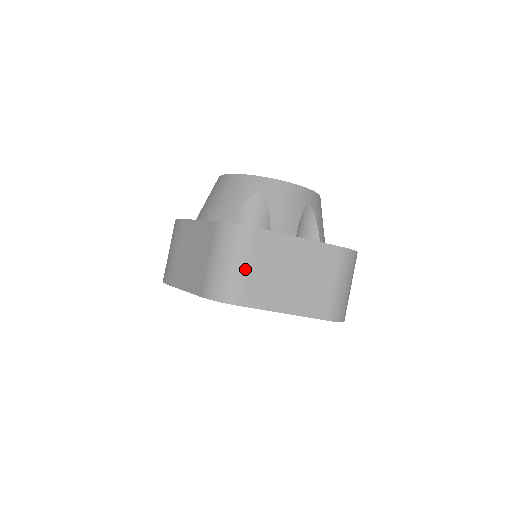
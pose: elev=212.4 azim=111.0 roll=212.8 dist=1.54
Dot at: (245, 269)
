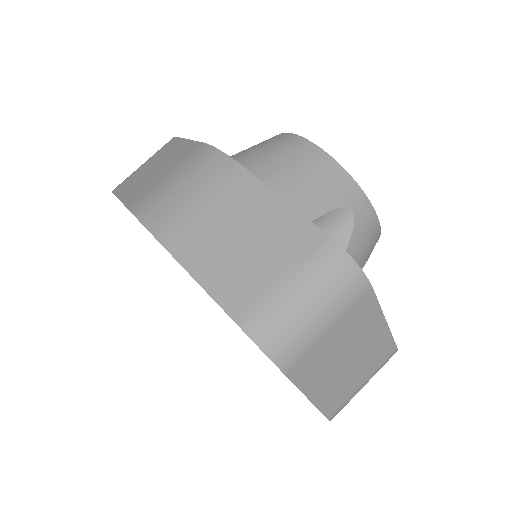
Dot at: (324, 330)
